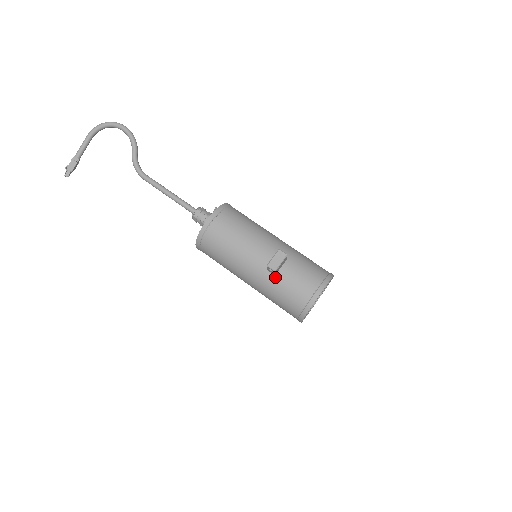
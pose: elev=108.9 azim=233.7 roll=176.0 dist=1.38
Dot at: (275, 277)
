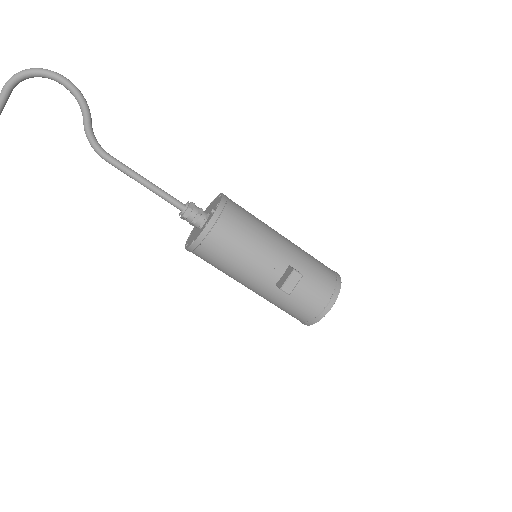
Dot at: (284, 292)
